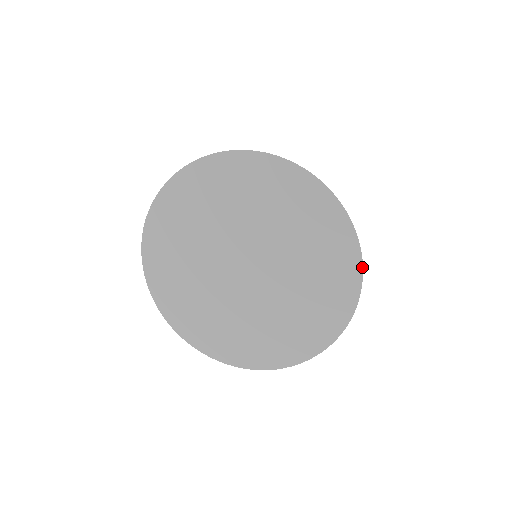
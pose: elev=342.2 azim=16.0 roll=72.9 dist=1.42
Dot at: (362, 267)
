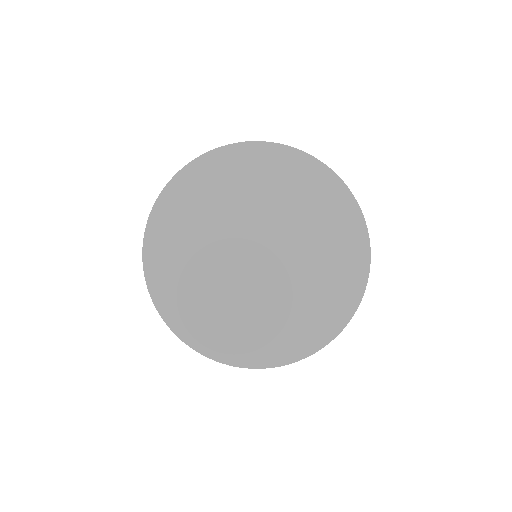
Dot at: (370, 262)
